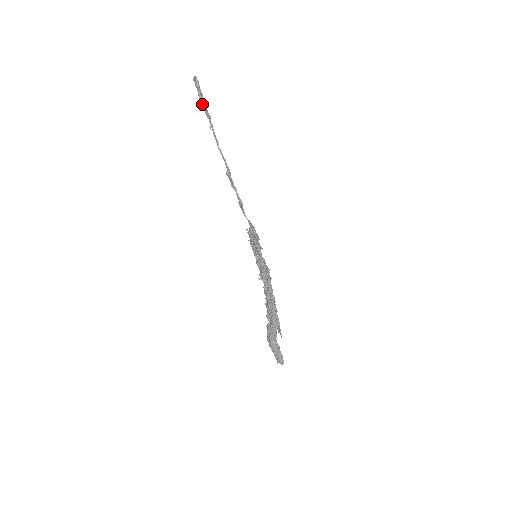
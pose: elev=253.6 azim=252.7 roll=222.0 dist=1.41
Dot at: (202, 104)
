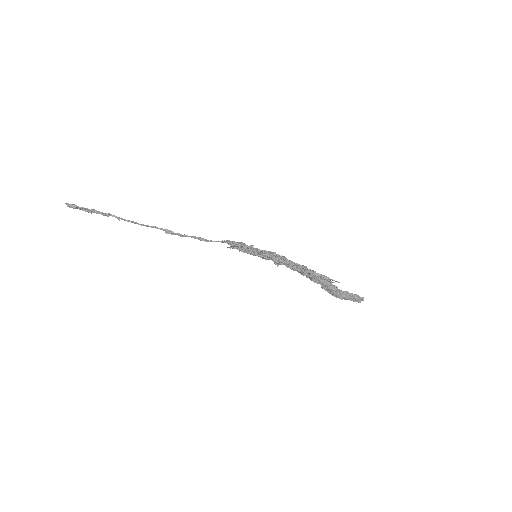
Dot at: occluded
